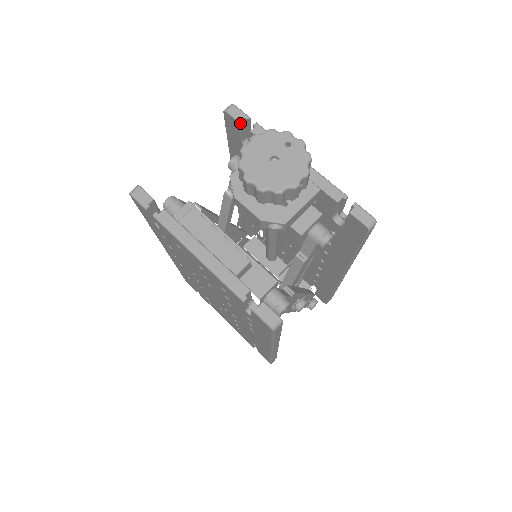
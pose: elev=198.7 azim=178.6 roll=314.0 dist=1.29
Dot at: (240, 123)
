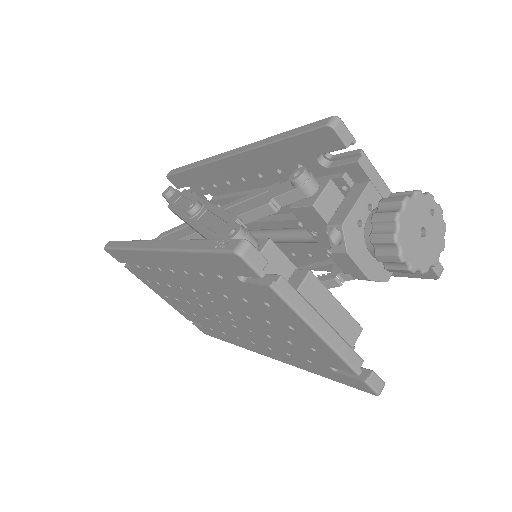
Dot at: (346, 147)
